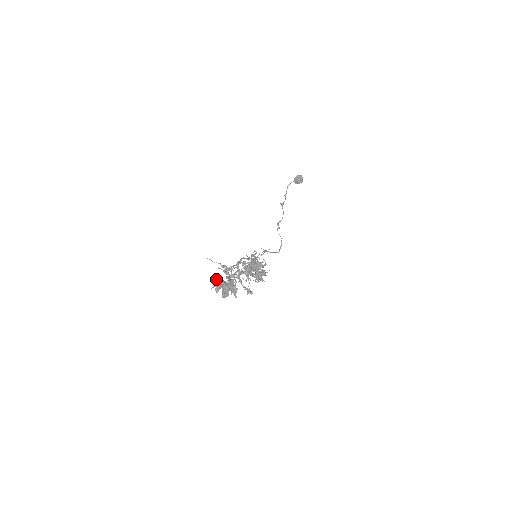
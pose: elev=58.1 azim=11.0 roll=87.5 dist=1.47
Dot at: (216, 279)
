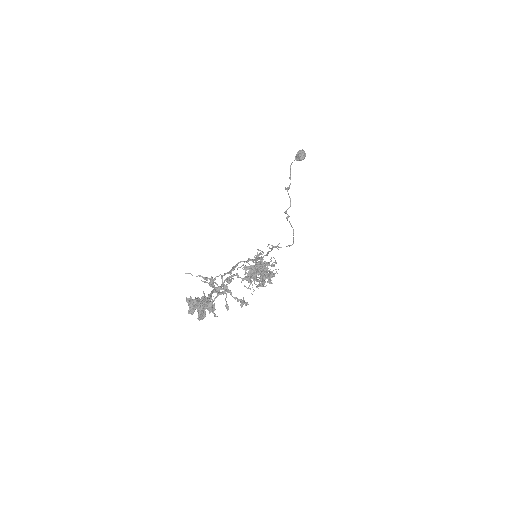
Dot at: (187, 298)
